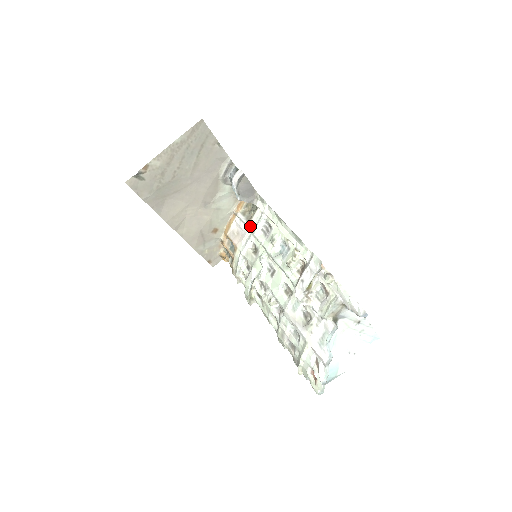
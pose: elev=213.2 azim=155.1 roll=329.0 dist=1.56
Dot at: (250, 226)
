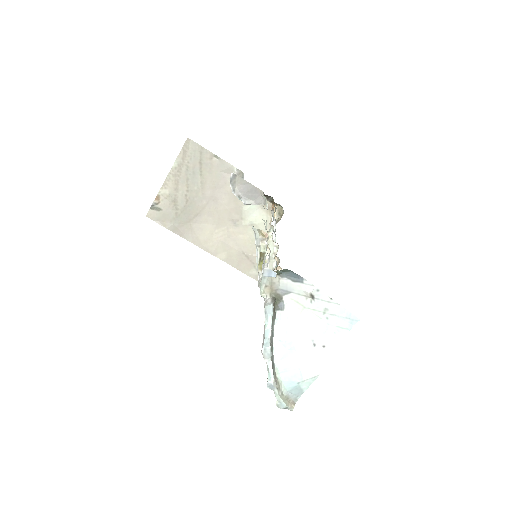
Dot at: occluded
